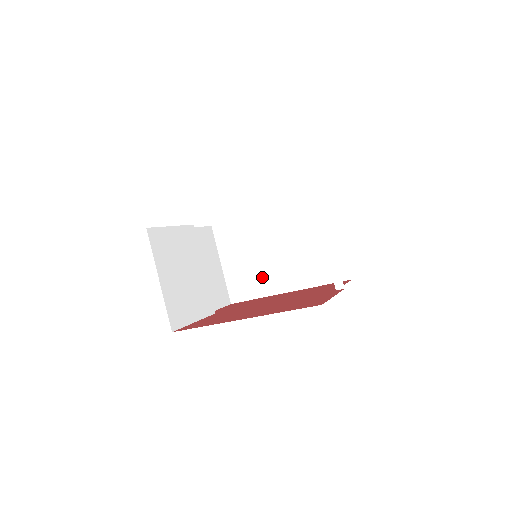
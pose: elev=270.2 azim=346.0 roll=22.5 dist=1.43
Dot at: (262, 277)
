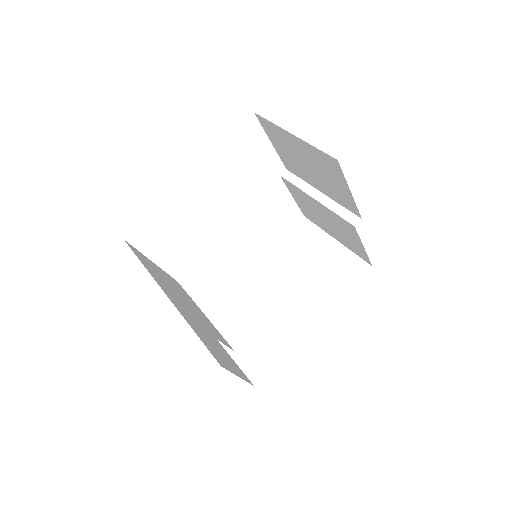
Dot at: (277, 330)
